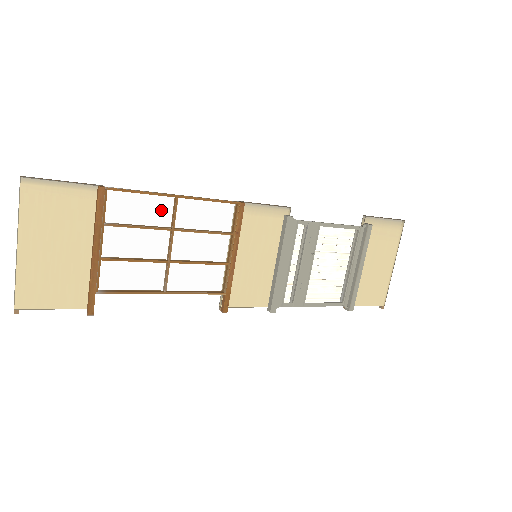
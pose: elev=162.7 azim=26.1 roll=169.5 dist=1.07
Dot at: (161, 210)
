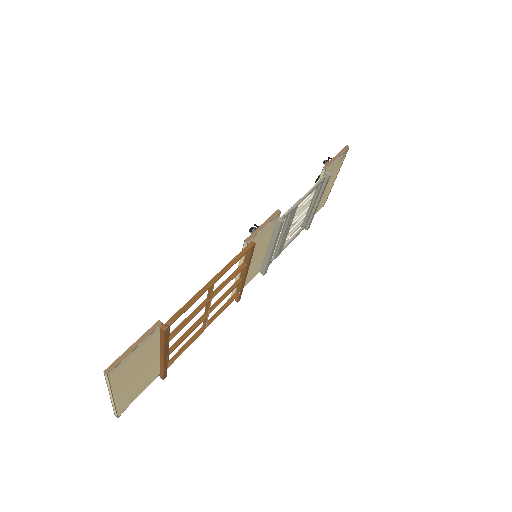
Dot at: (202, 298)
